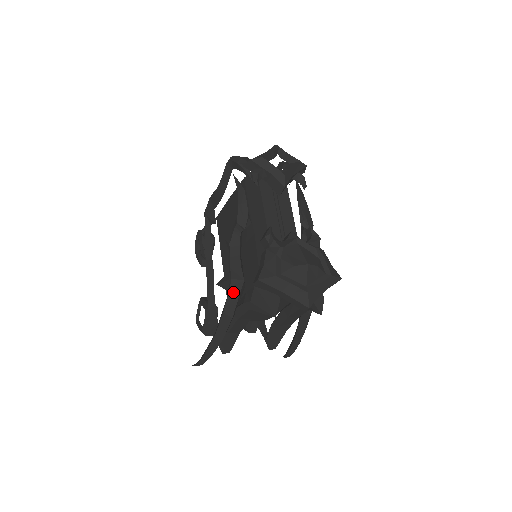
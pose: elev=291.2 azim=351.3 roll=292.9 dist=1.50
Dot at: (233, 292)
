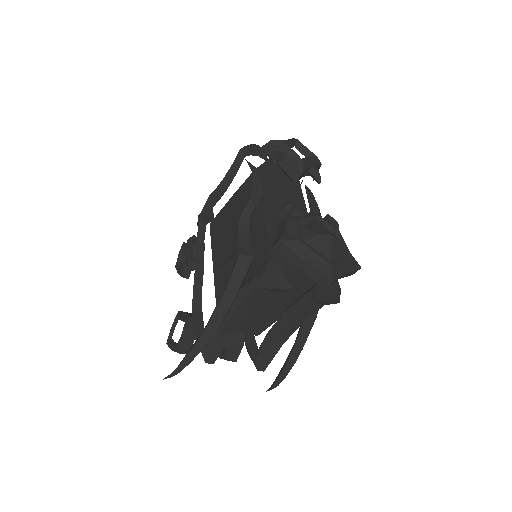
Dot at: (239, 270)
